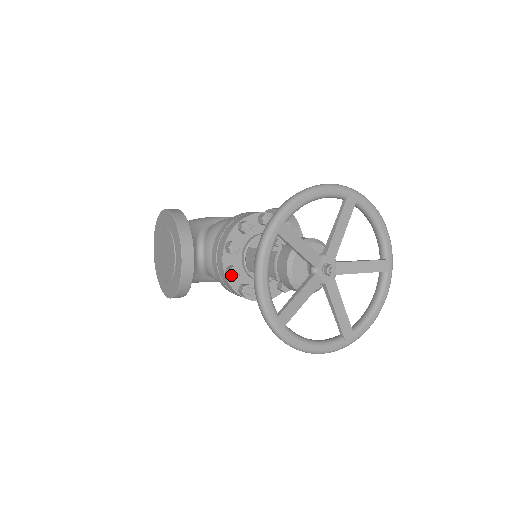
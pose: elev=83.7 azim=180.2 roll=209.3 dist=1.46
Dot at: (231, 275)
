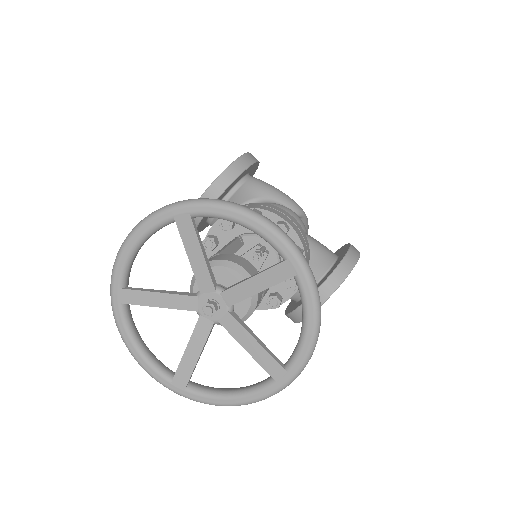
Dot at: (204, 243)
